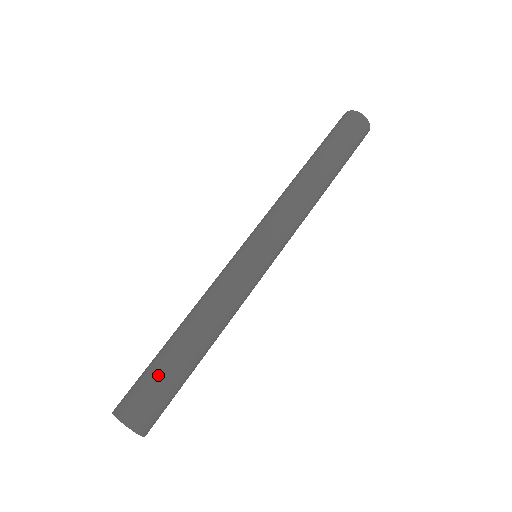
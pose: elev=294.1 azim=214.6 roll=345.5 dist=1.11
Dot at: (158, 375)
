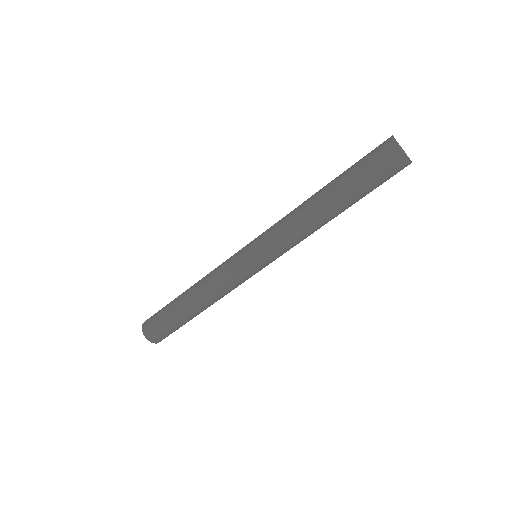
Dot at: (173, 325)
